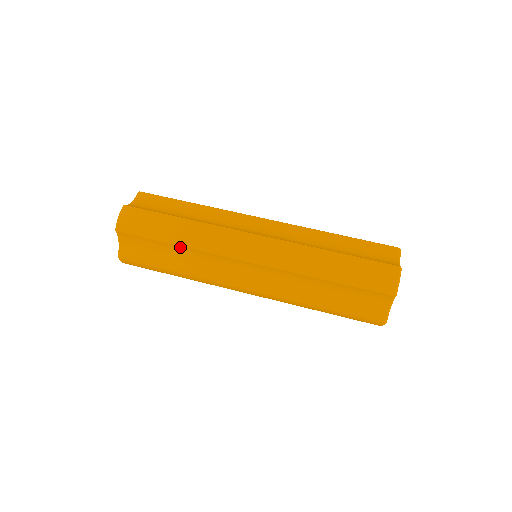
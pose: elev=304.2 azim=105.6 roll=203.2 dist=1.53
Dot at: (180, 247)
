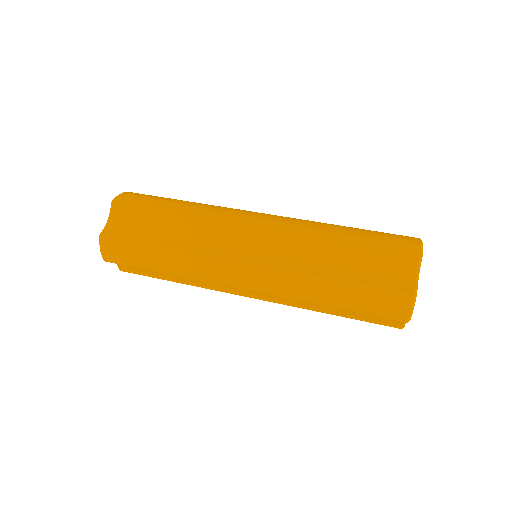
Dot at: (171, 274)
